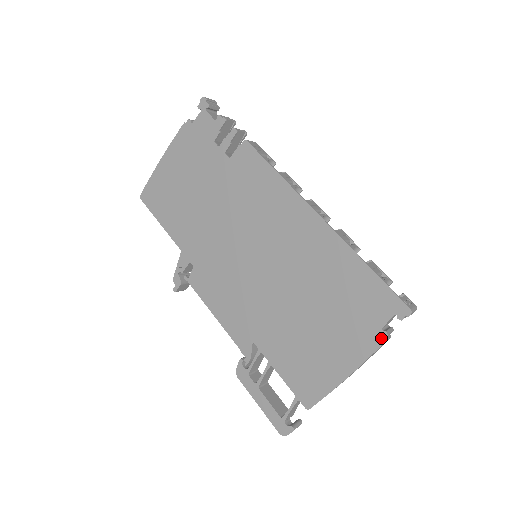
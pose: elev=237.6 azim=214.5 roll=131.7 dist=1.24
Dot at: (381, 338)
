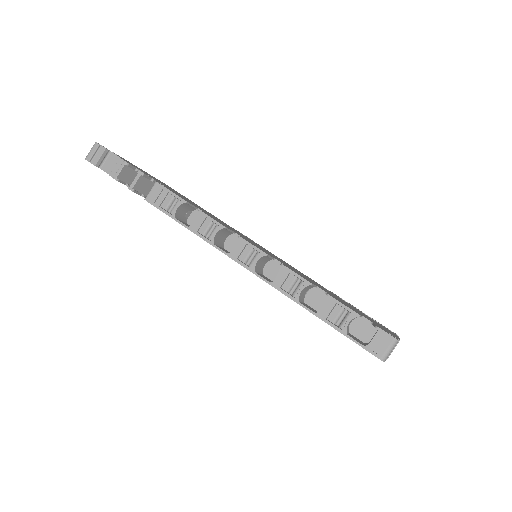
Dot at: occluded
